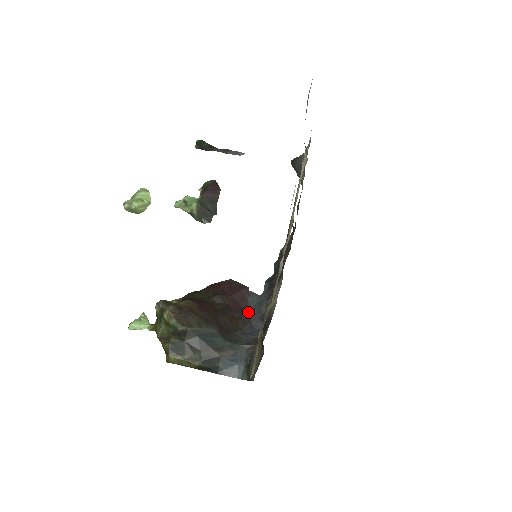
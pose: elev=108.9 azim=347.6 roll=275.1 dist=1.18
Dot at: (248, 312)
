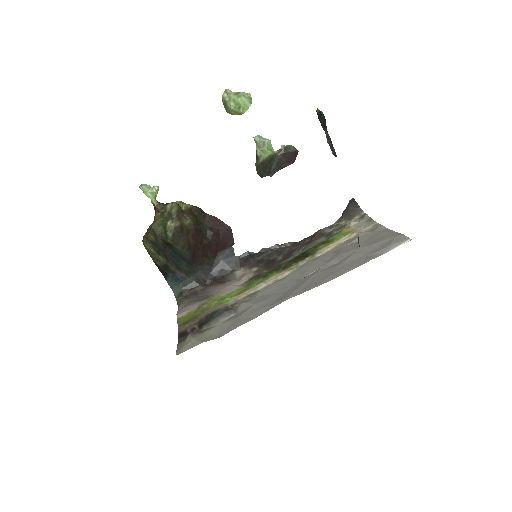
Dot at: (218, 258)
